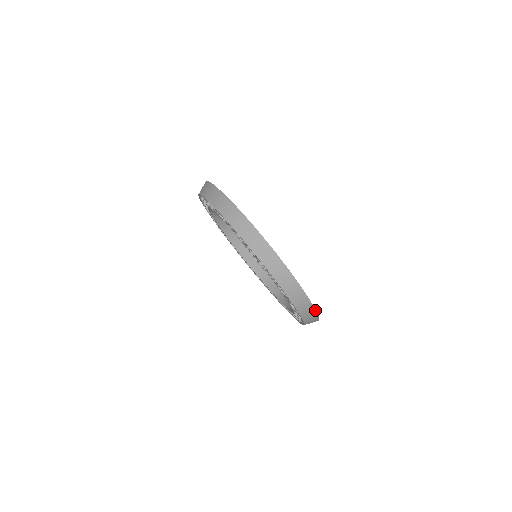
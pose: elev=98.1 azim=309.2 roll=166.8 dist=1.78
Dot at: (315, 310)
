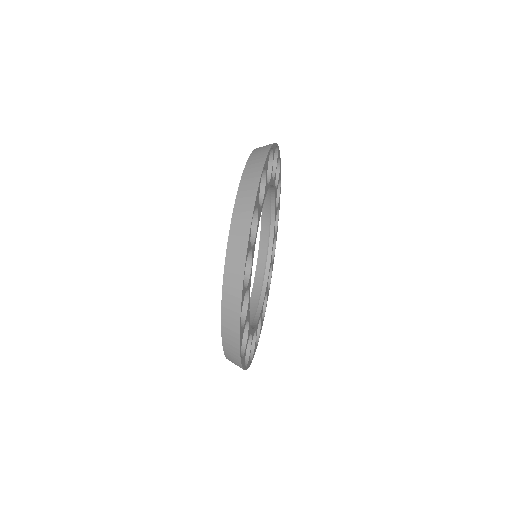
Dot at: occluded
